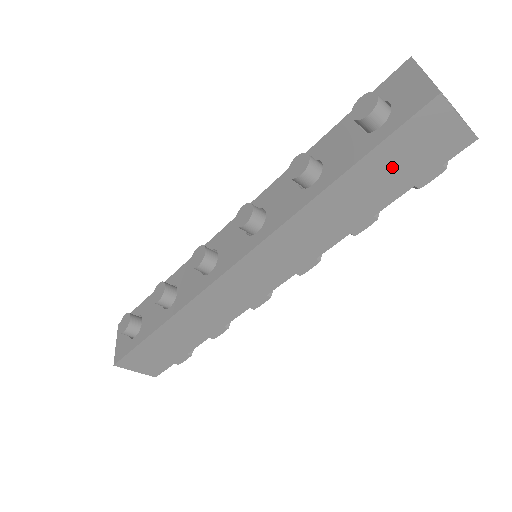
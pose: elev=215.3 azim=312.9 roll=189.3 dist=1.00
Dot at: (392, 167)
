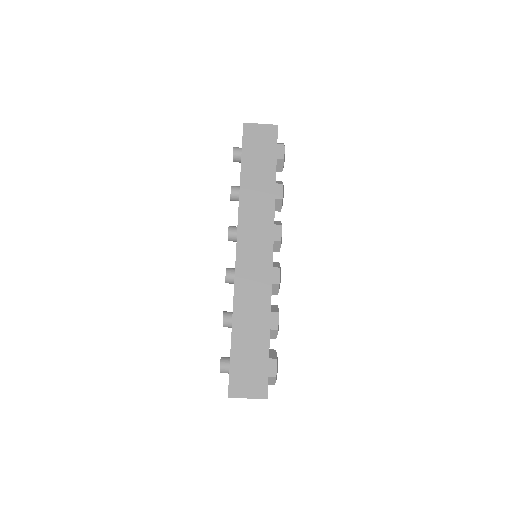
Dot at: (257, 156)
